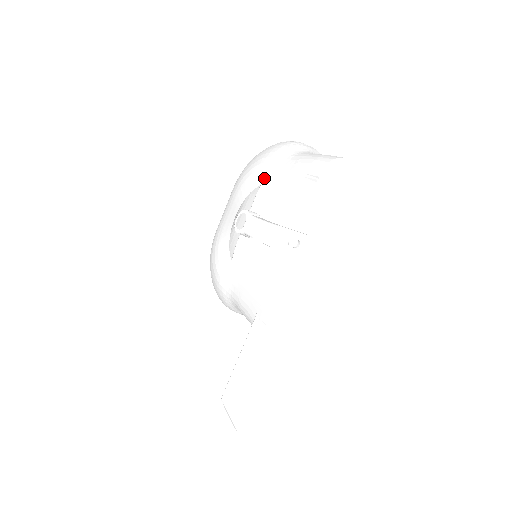
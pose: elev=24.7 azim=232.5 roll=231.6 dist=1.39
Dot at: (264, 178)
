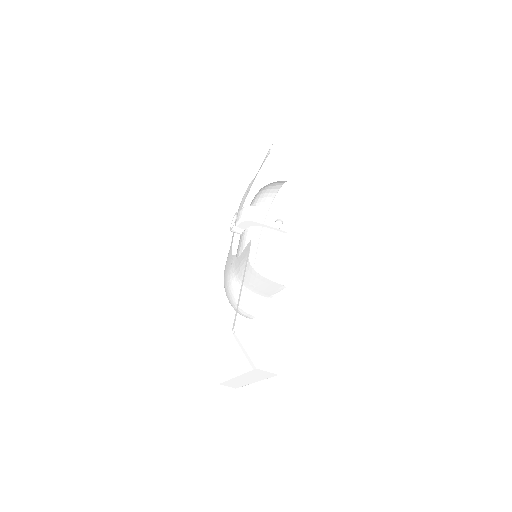
Dot at: (246, 194)
